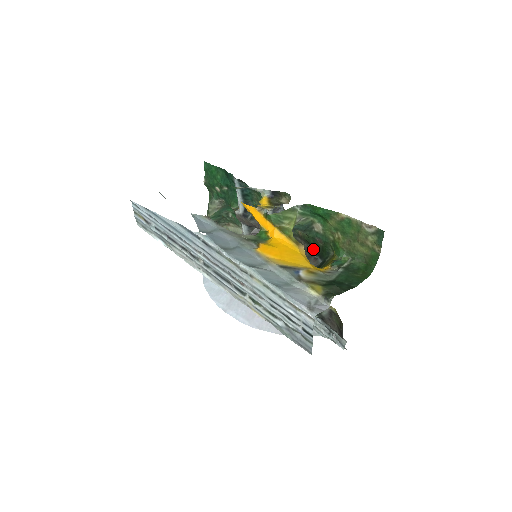
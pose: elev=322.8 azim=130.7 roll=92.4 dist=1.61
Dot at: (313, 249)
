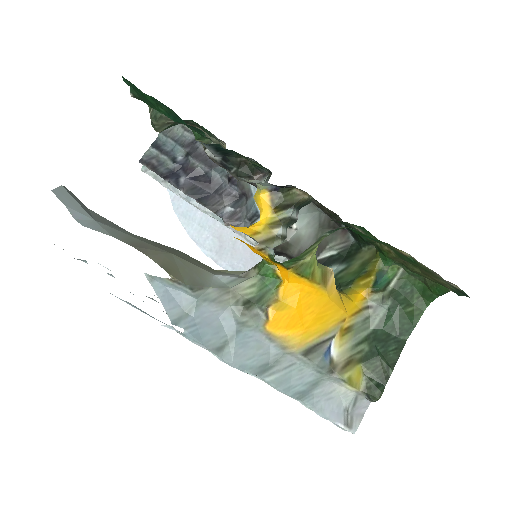
Dot at: (342, 221)
